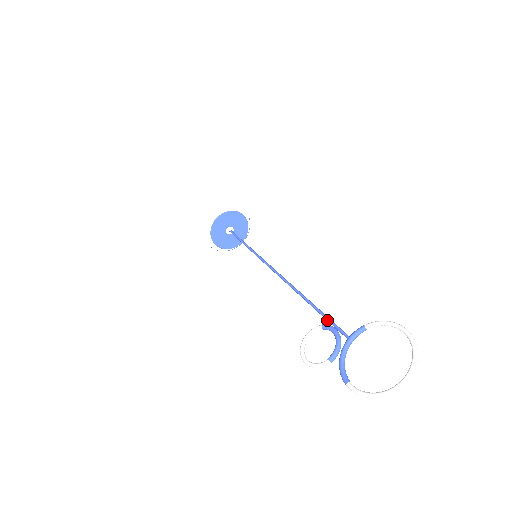
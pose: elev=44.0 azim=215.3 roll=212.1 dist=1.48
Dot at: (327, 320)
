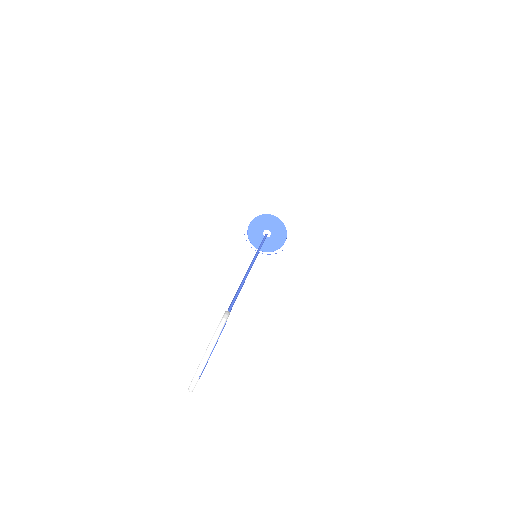
Dot at: occluded
